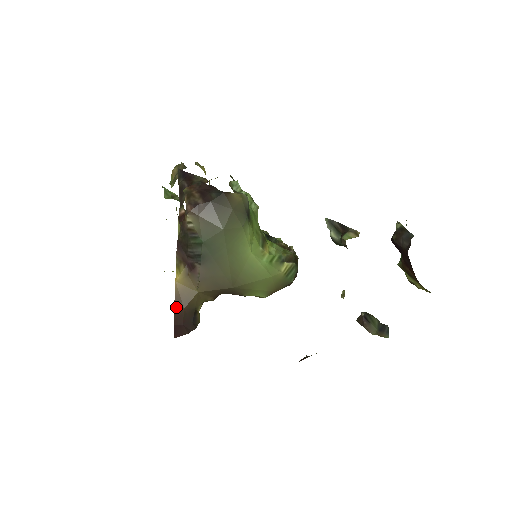
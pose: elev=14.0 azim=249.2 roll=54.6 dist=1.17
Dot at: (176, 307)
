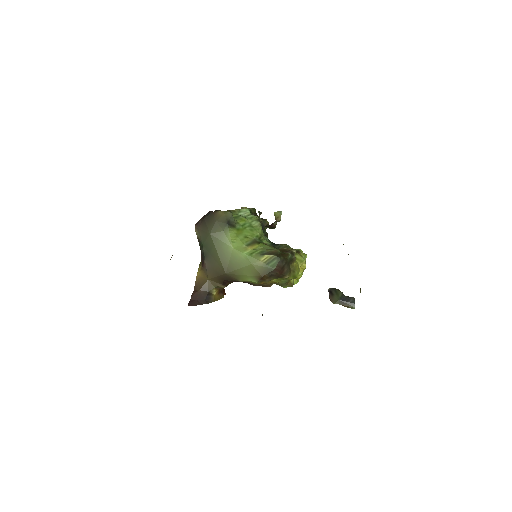
Dot at: (195, 290)
